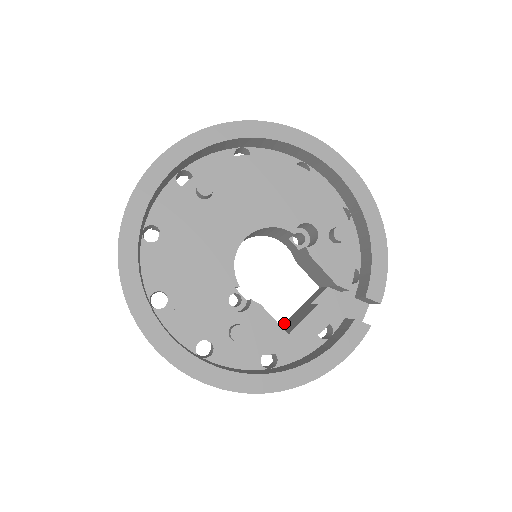
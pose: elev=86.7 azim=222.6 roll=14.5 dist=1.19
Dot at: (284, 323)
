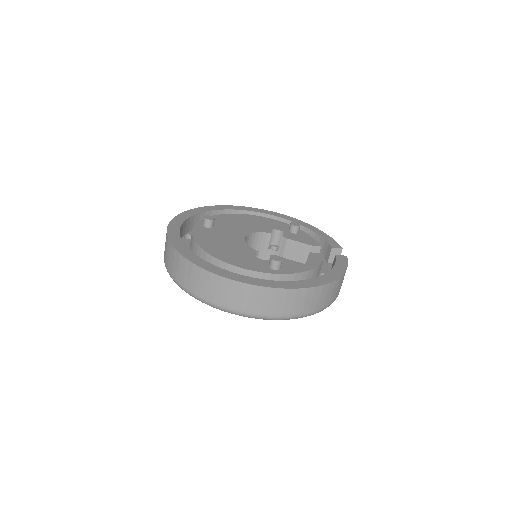
Dot at: occluded
